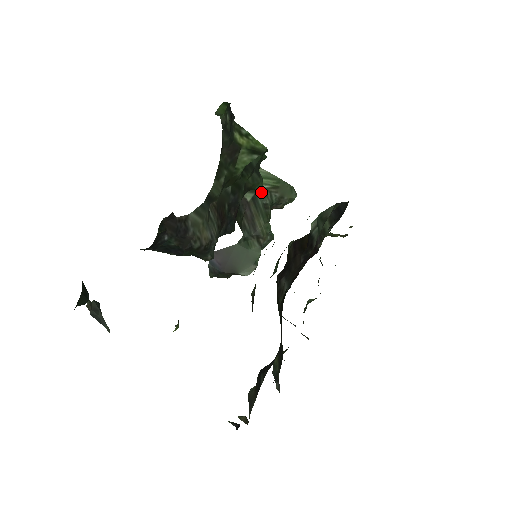
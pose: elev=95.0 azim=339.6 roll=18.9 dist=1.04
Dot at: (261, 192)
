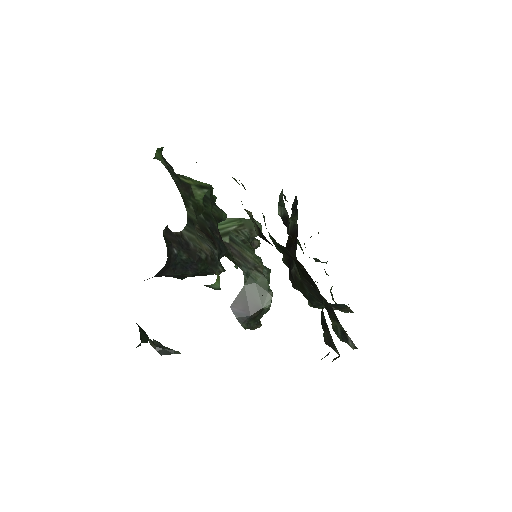
Dot at: (233, 233)
